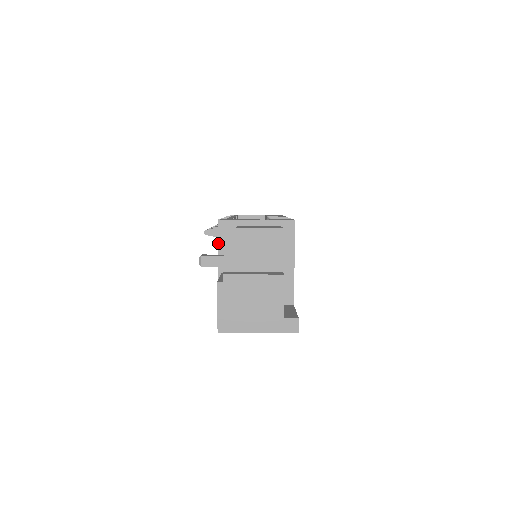
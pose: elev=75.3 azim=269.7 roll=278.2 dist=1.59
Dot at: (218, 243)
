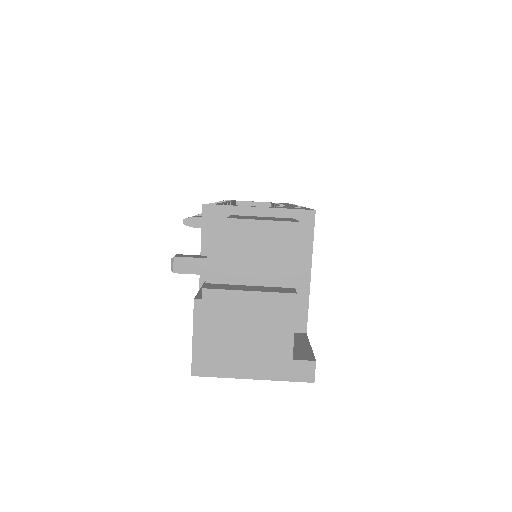
Dot at: (201, 238)
